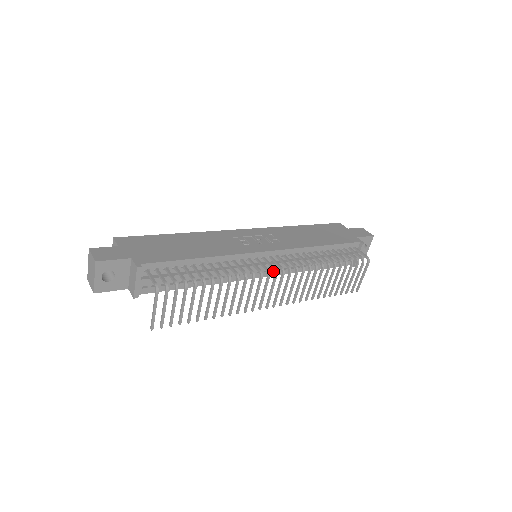
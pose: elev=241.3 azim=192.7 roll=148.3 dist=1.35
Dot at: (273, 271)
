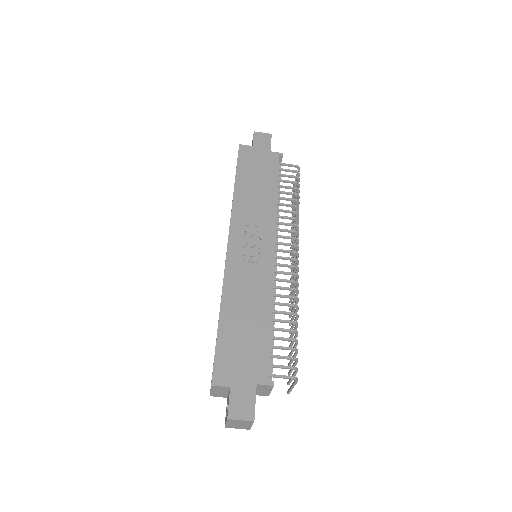
Dot at: occluded
